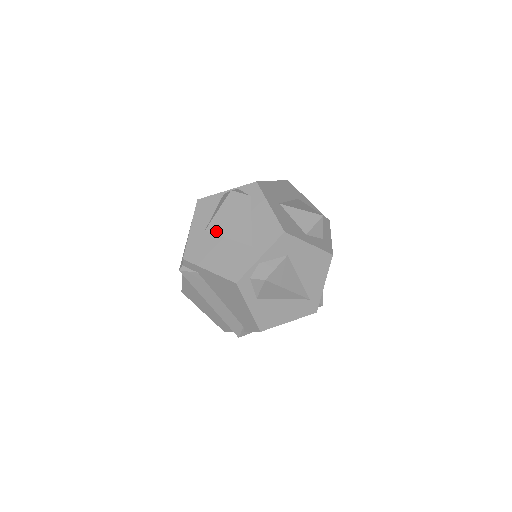
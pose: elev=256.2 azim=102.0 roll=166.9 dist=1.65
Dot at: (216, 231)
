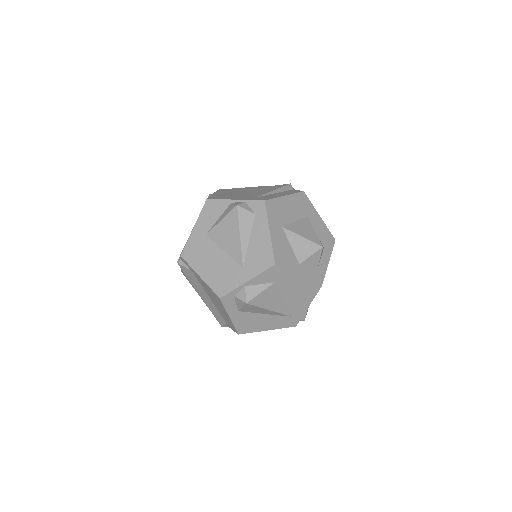
Dot at: (215, 239)
